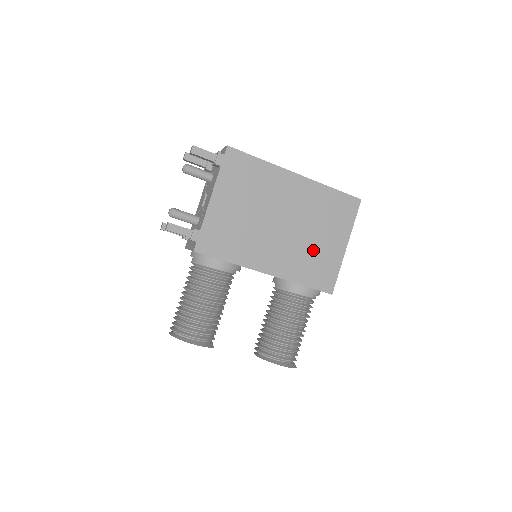
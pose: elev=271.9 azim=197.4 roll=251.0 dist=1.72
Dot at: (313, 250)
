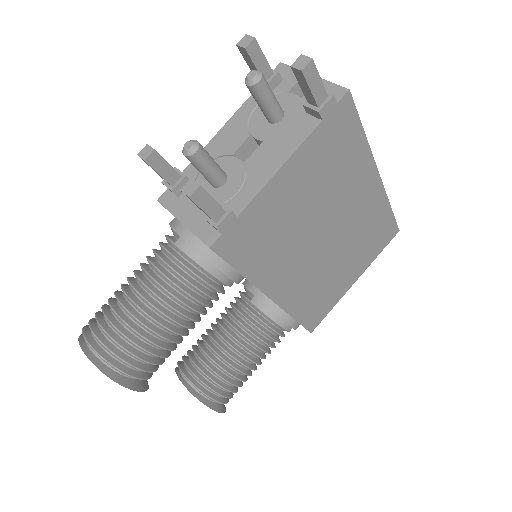
Dot at: (329, 279)
